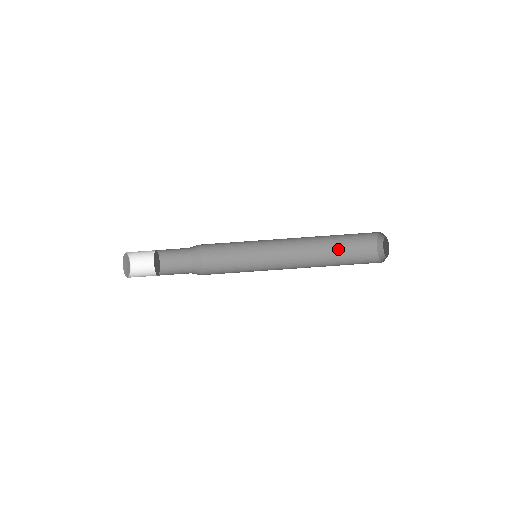
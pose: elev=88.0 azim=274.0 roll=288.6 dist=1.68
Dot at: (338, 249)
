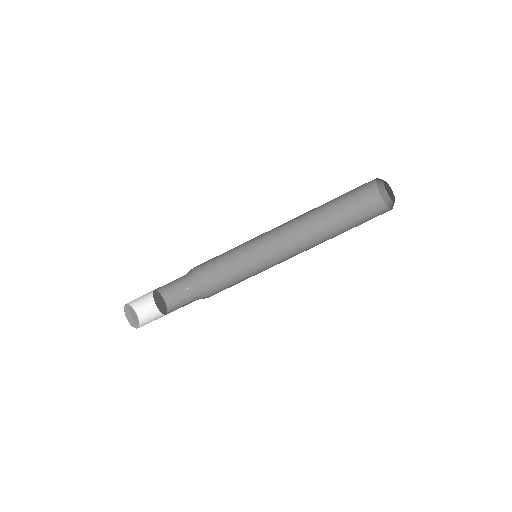
Dot at: (338, 210)
